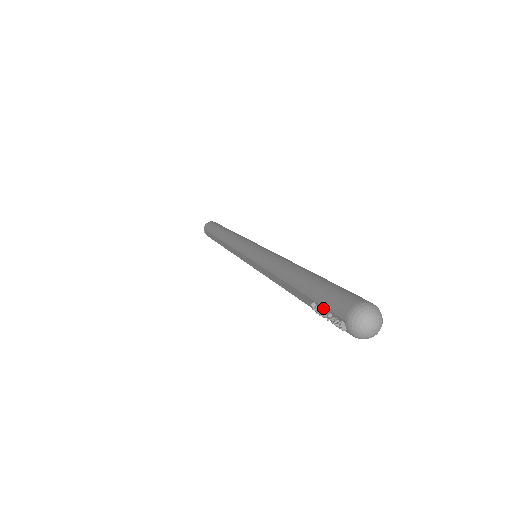
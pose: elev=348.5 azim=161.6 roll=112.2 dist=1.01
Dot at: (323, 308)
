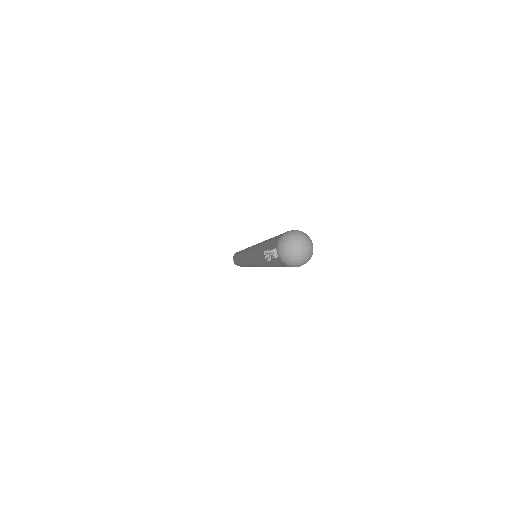
Dot at: occluded
